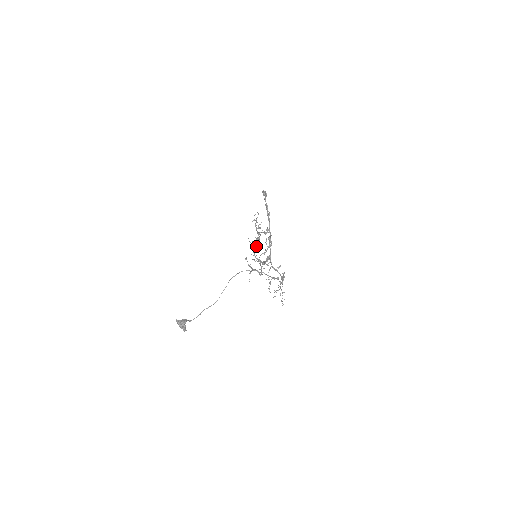
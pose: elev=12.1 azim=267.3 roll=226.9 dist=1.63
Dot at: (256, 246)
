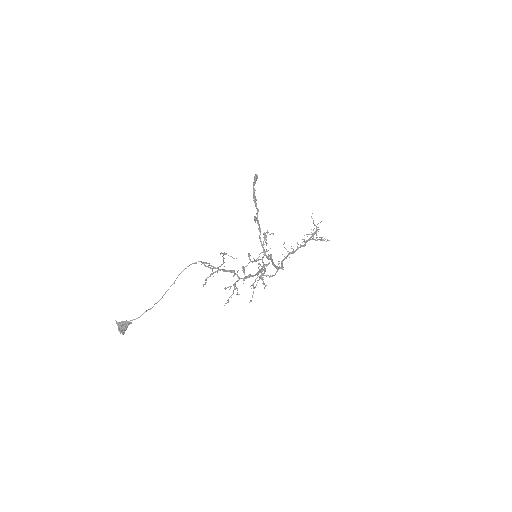
Dot at: (292, 252)
